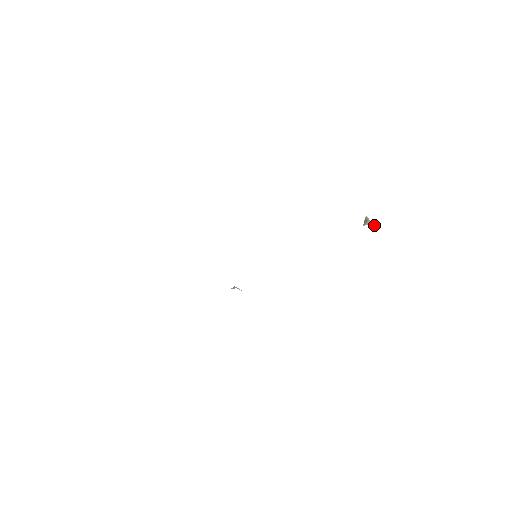
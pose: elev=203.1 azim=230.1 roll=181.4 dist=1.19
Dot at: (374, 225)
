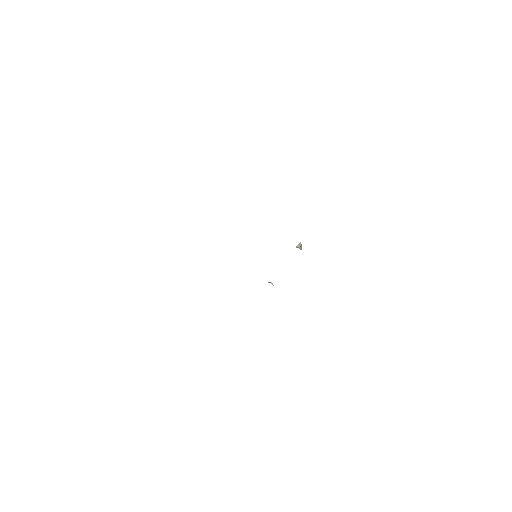
Dot at: (299, 248)
